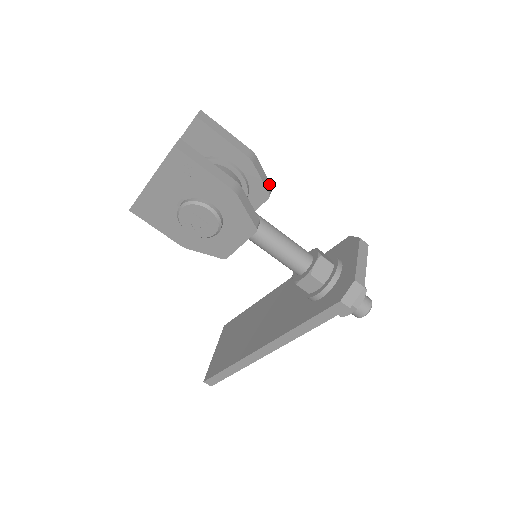
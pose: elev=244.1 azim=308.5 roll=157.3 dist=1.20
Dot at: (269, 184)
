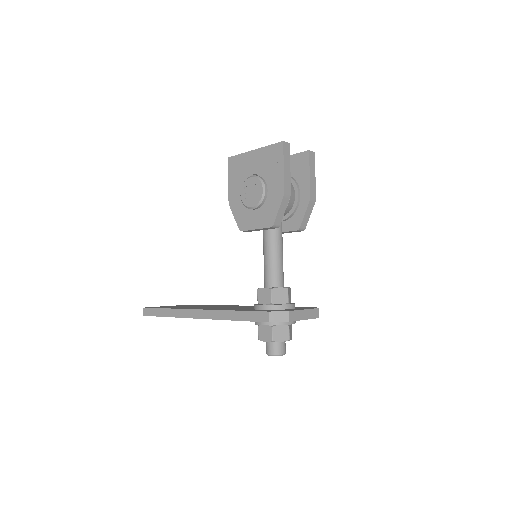
Dot at: (305, 225)
